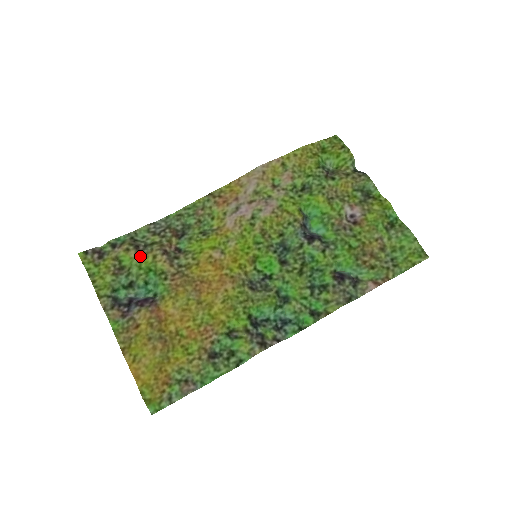
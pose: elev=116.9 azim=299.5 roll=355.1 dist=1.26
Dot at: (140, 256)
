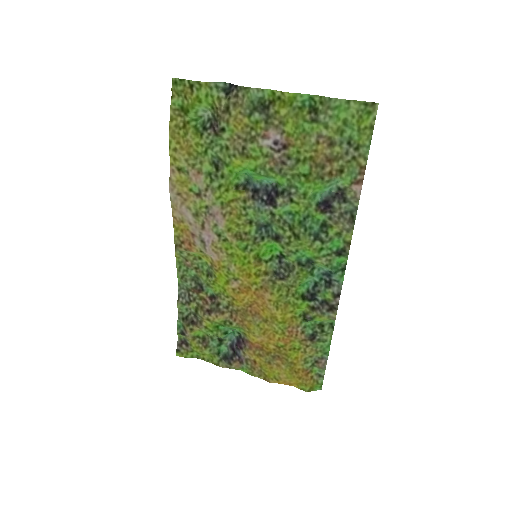
Dot at: (202, 326)
